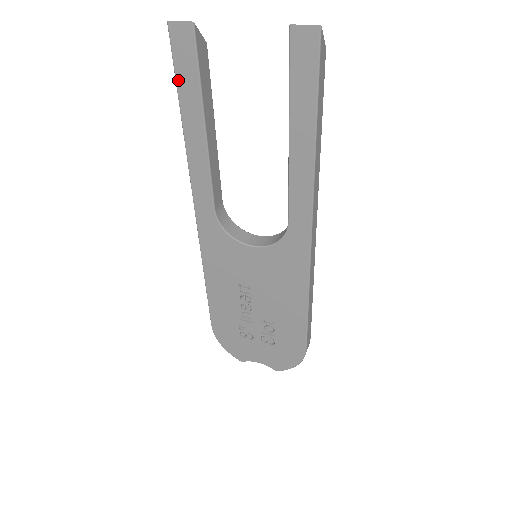
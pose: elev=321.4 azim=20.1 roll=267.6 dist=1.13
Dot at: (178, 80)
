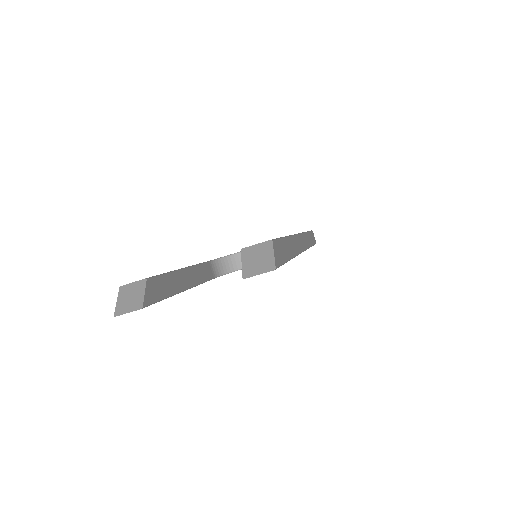
Dot at: occluded
